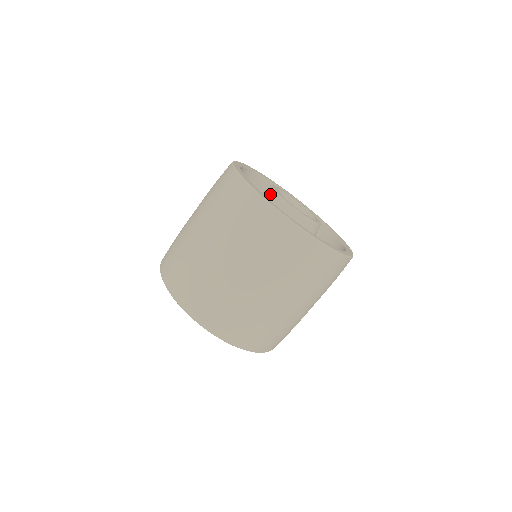
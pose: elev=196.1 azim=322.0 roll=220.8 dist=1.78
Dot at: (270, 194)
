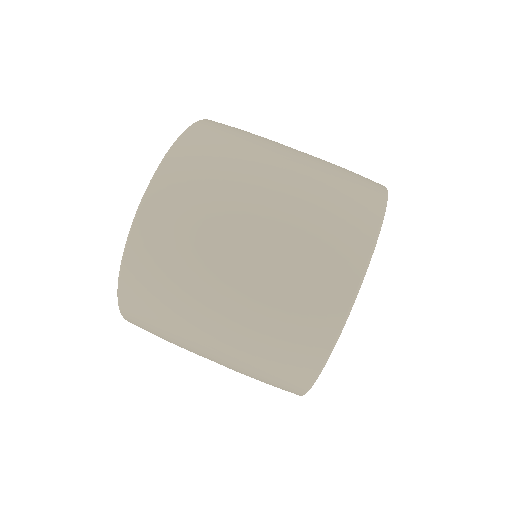
Dot at: occluded
